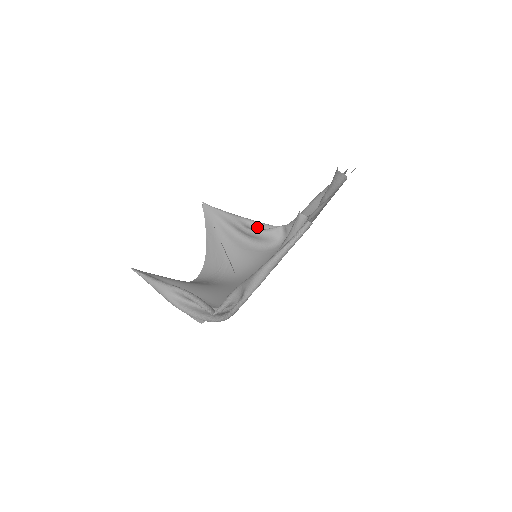
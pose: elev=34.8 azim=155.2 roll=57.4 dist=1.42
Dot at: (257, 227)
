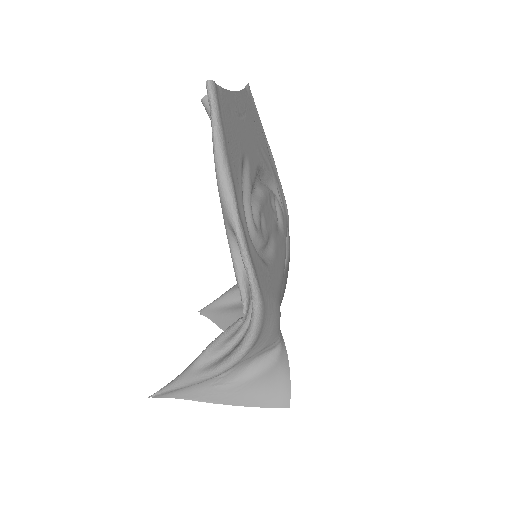
Dot at: occluded
